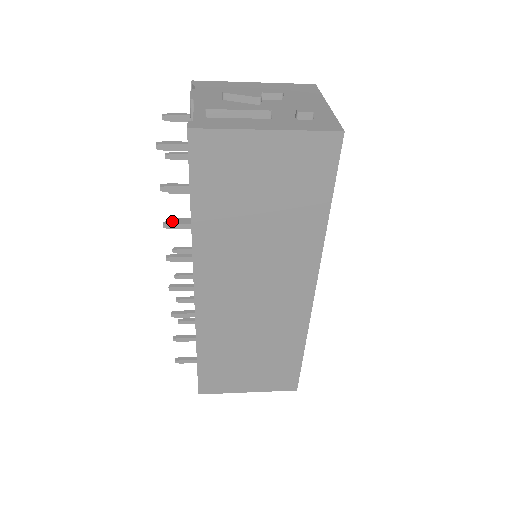
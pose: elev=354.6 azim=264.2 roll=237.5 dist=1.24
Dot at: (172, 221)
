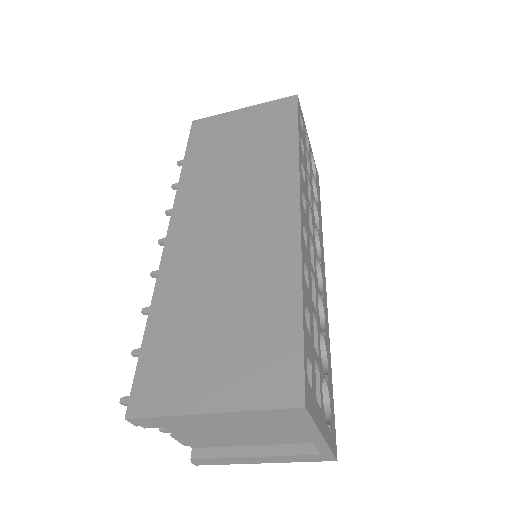
Dot at: occluded
